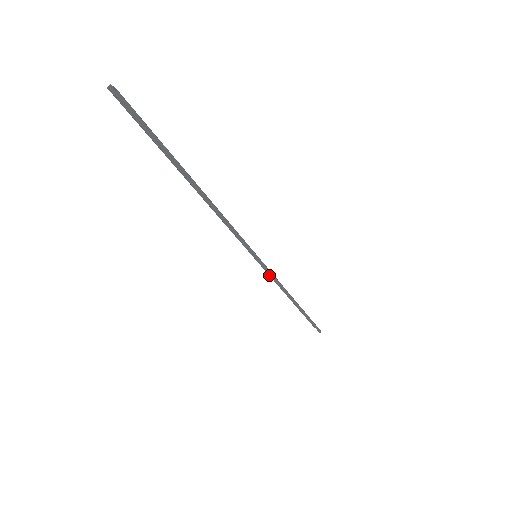
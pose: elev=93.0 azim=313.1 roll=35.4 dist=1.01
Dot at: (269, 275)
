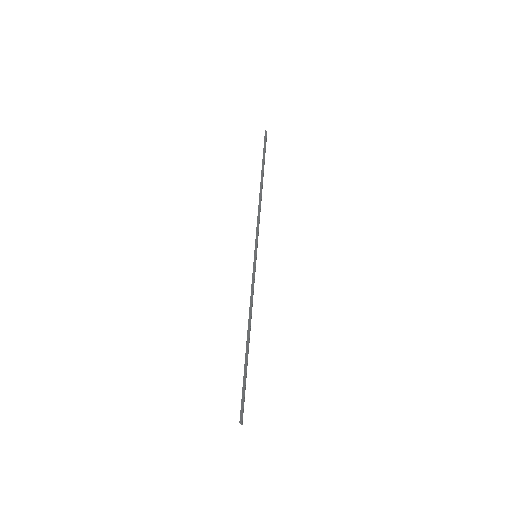
Dot at: occluded
